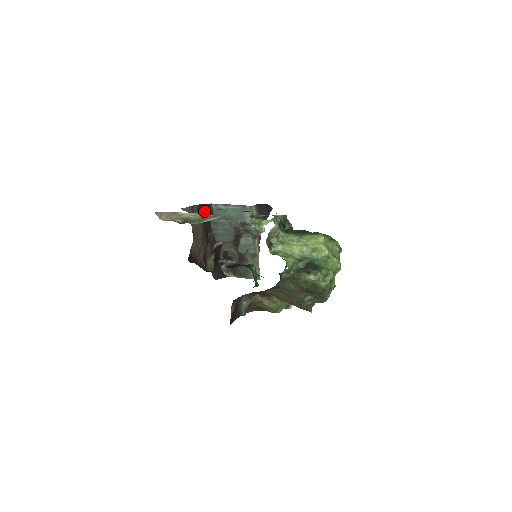
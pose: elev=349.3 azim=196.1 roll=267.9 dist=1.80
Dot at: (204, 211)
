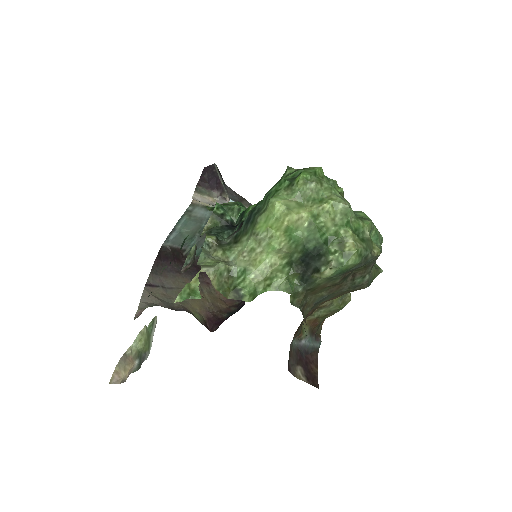
Dot at: (166, 261)
